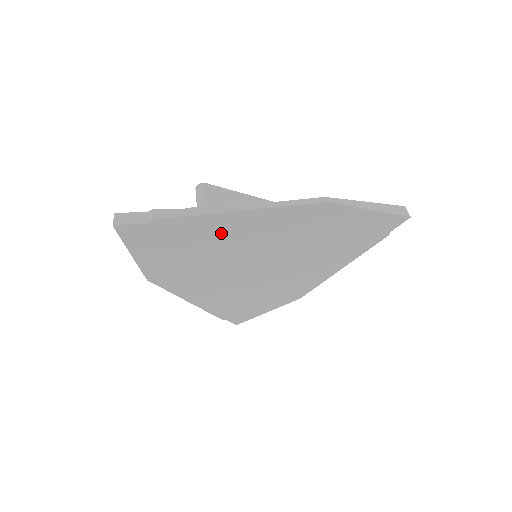
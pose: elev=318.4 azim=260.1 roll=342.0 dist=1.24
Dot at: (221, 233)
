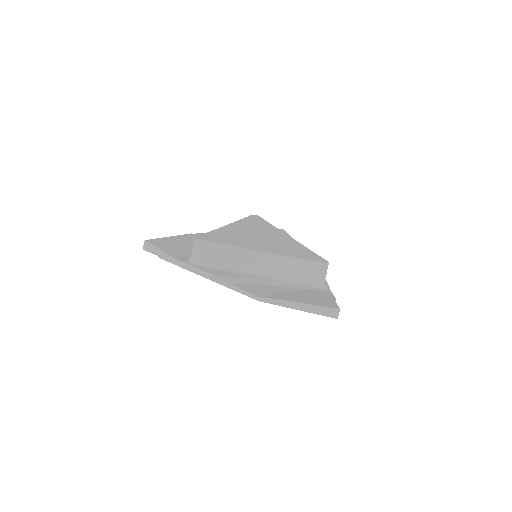
Dot at: occluded
